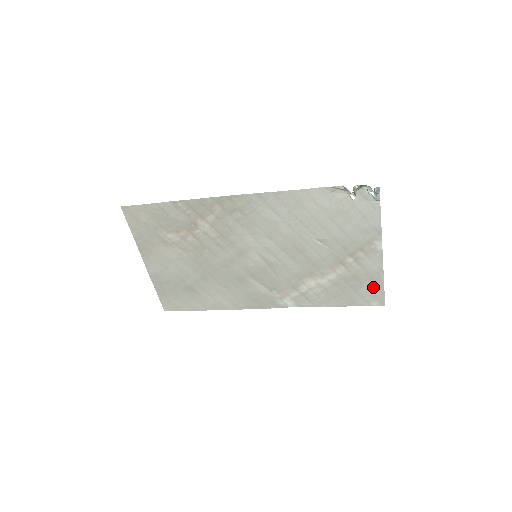
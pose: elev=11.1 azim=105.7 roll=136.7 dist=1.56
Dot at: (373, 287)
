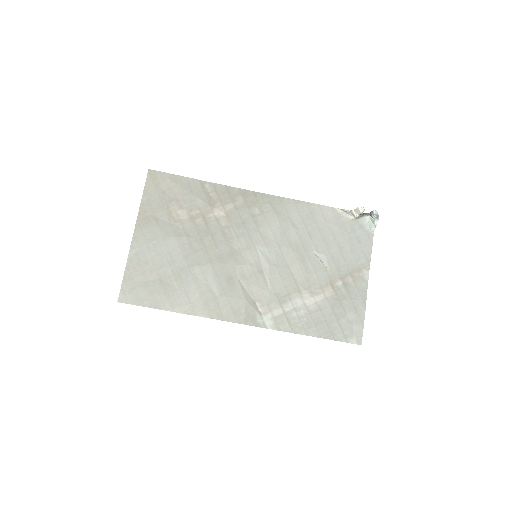
Dot at: (354, 319)
